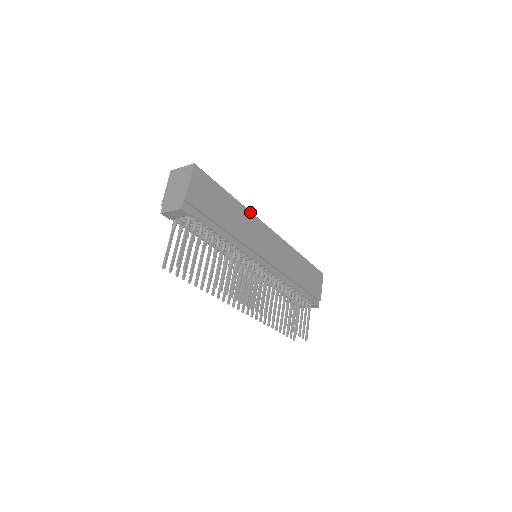
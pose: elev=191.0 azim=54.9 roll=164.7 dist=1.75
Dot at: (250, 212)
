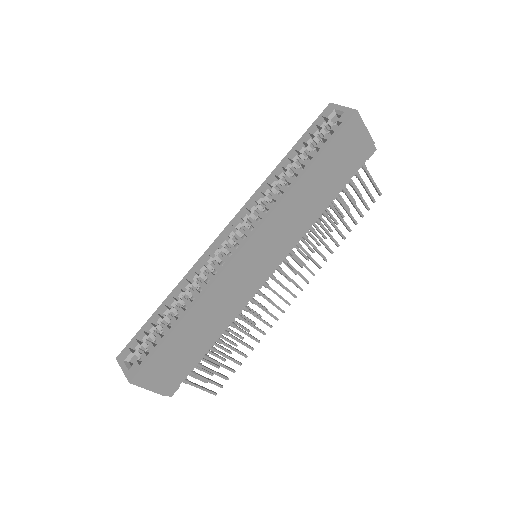
Dot at: (209, 288)
